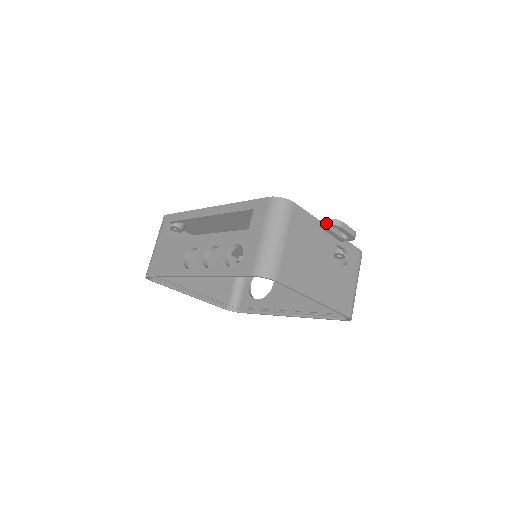
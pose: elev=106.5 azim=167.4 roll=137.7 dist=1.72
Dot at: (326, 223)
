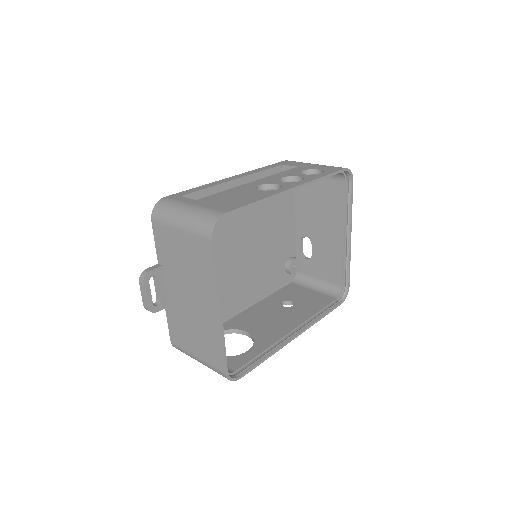
Dot at: occluded
